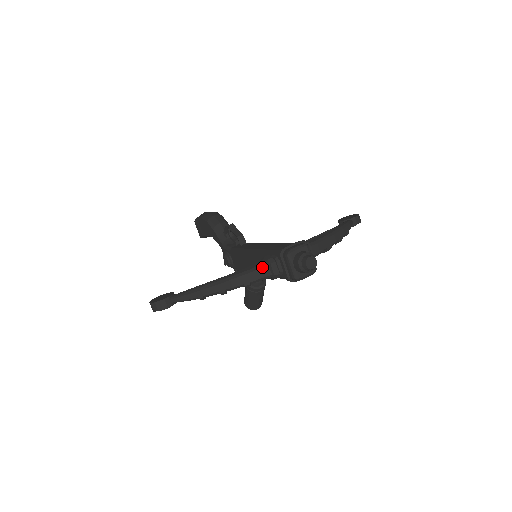
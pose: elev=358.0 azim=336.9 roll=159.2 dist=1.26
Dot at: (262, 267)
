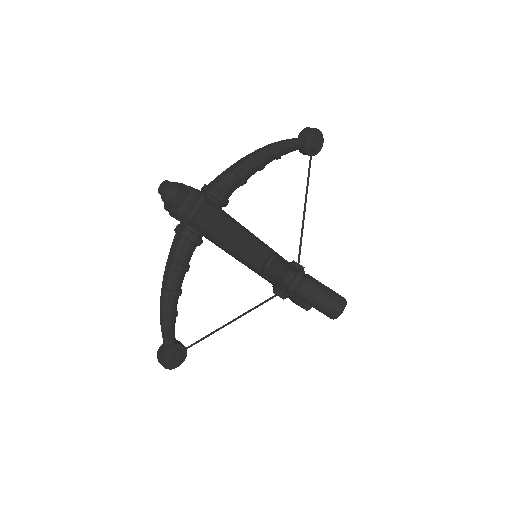
Dot at: (173, 240)
